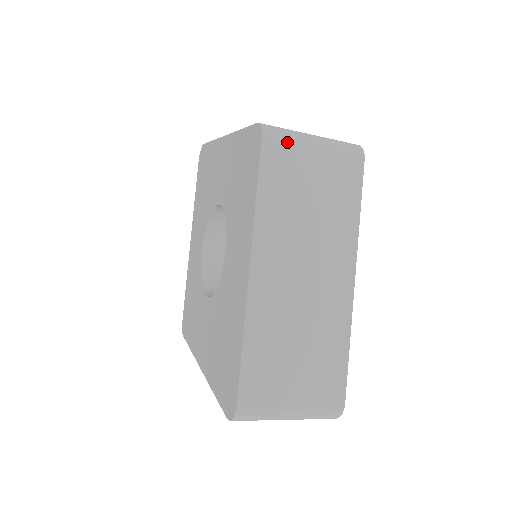
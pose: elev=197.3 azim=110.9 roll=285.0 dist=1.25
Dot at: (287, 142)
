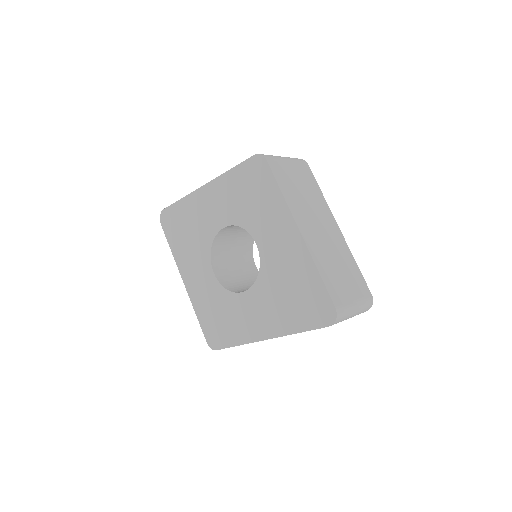
Dot at: (276, 160)
